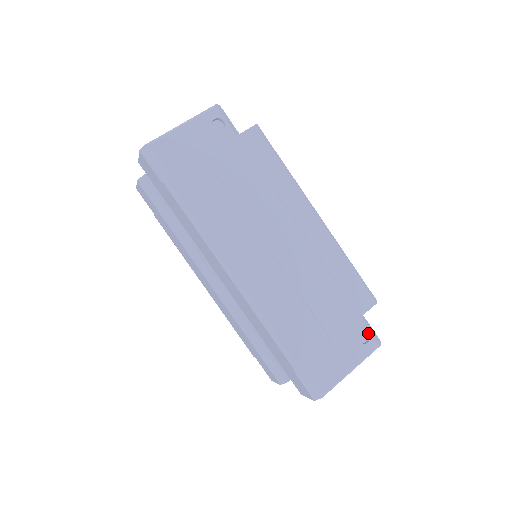
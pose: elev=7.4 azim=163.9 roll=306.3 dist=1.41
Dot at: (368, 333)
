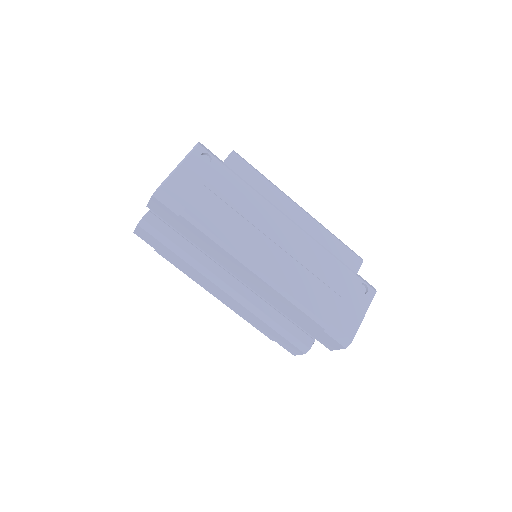
Dot at: (365, 285)
